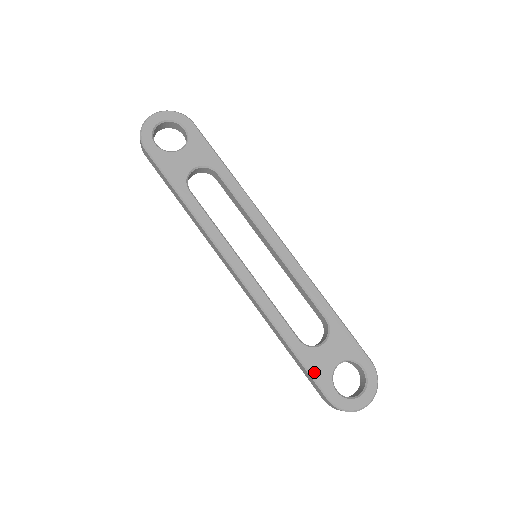
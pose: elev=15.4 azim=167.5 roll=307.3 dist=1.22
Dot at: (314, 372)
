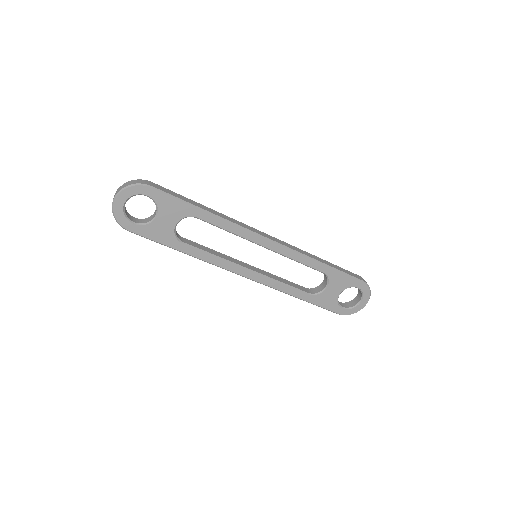
Dot at: (324, 306)
